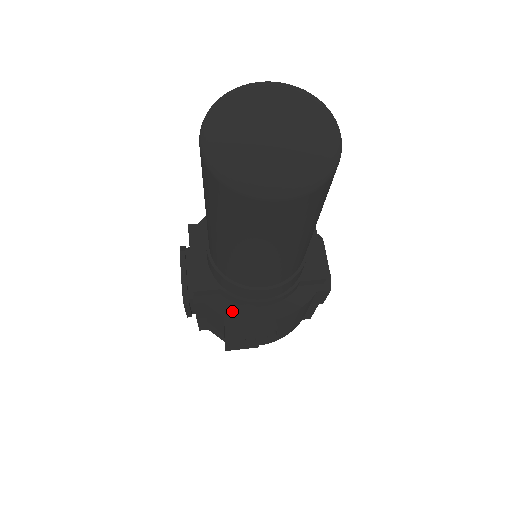
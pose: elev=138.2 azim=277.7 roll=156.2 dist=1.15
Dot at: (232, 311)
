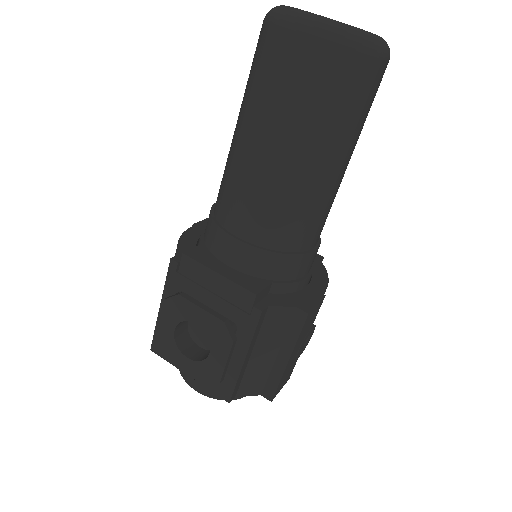
Dot at: (295, 300)
